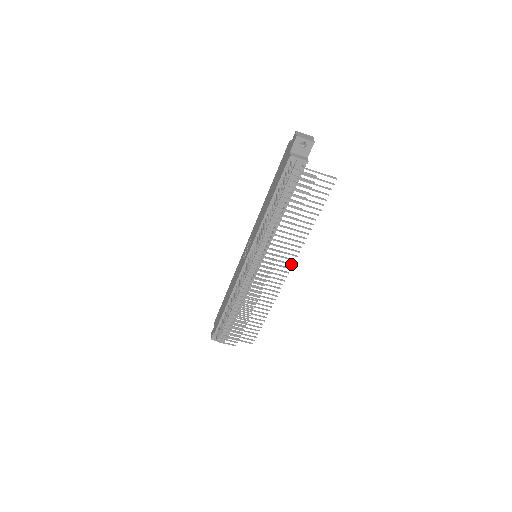
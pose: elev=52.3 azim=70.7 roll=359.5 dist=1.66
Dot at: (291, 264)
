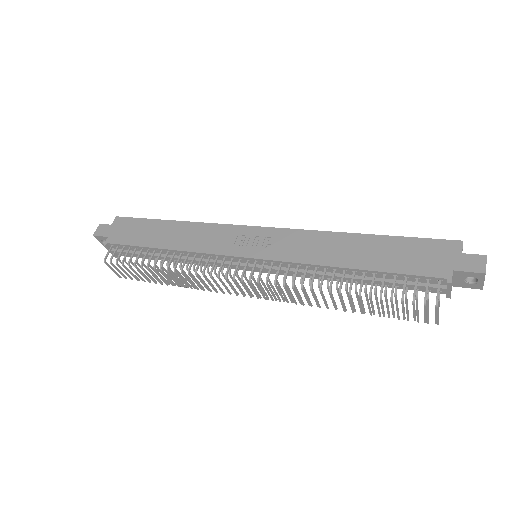
Dot at: (280, 300)
